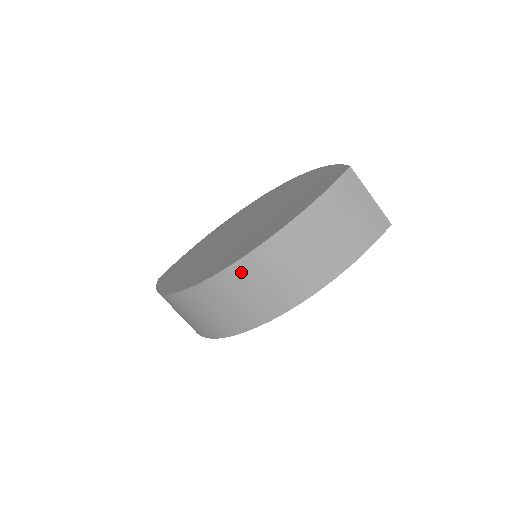
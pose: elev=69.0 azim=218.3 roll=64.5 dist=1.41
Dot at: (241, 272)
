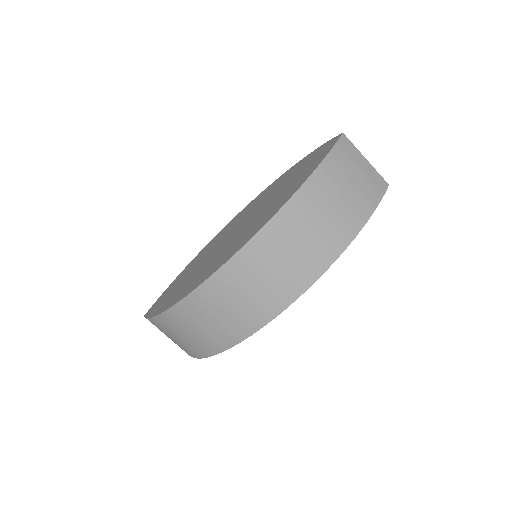
Dot at: (262, 245)
